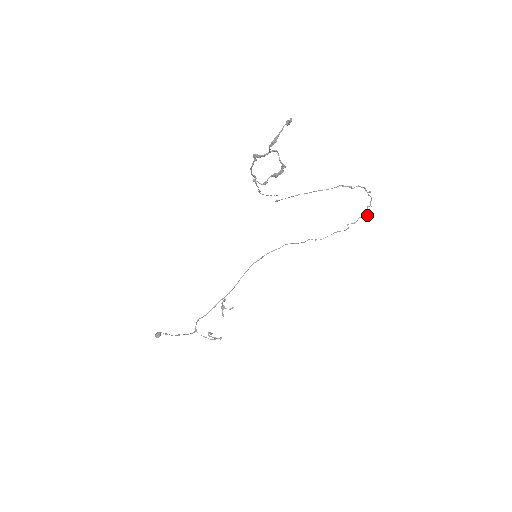
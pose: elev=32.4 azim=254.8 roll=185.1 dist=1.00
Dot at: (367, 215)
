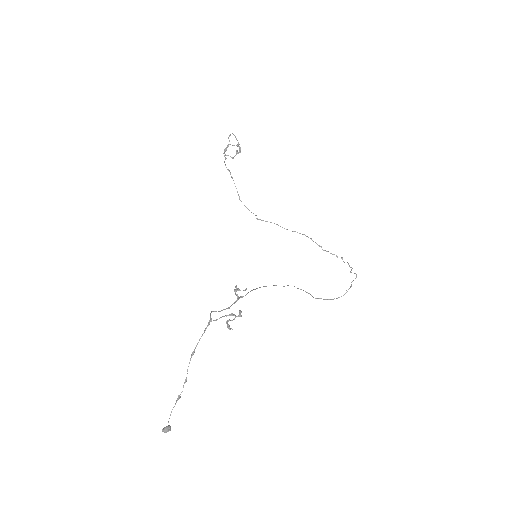
Dot at: (355, 278)
